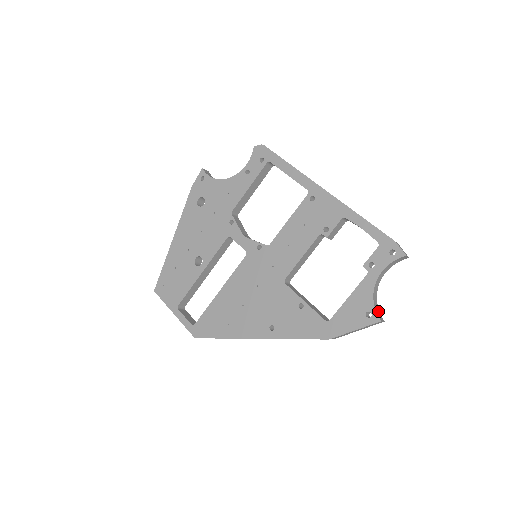
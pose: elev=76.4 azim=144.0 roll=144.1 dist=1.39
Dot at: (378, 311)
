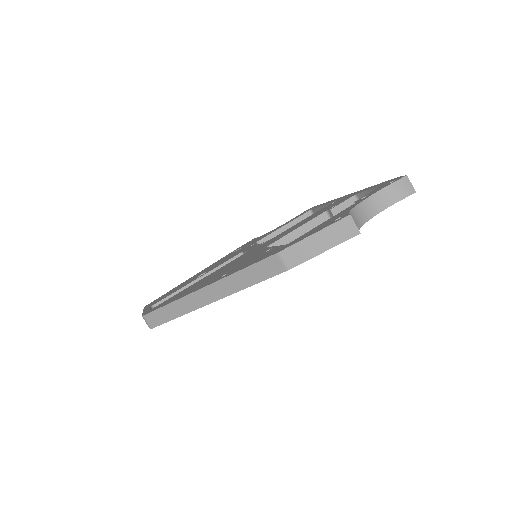
Dot at: occluded
